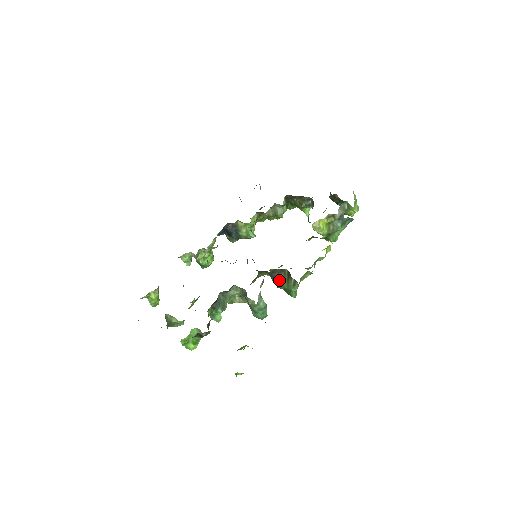
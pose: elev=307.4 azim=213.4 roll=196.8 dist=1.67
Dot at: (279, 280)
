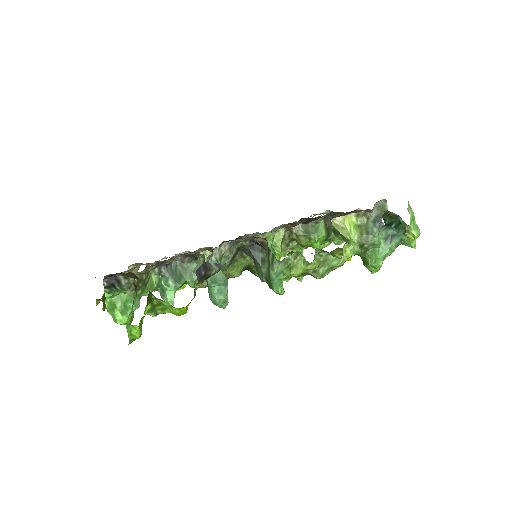
Dot at: (261, 264)
